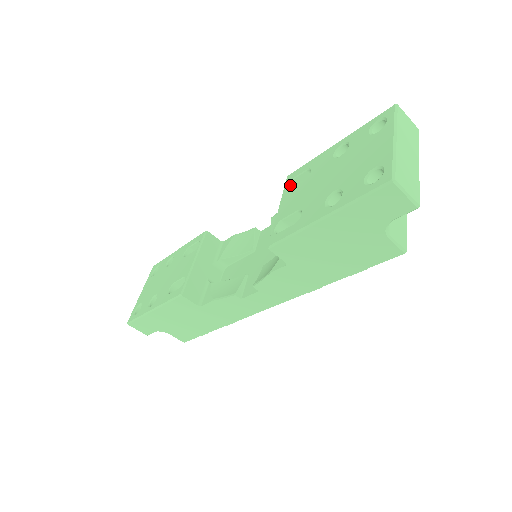
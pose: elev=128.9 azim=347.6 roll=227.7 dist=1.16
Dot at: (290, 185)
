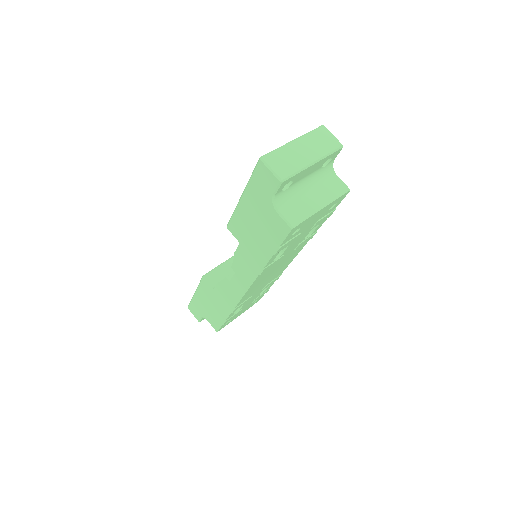
Dot at: occluded
